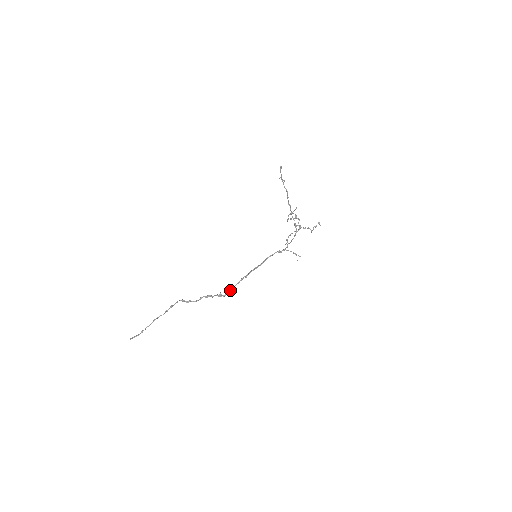
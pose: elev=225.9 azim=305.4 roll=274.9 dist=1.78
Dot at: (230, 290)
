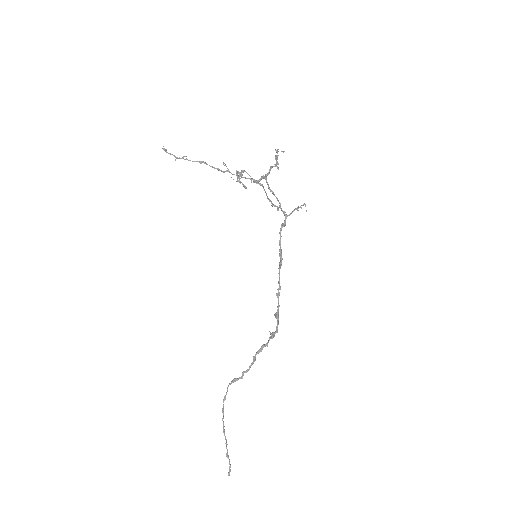
Dot at: occluded
